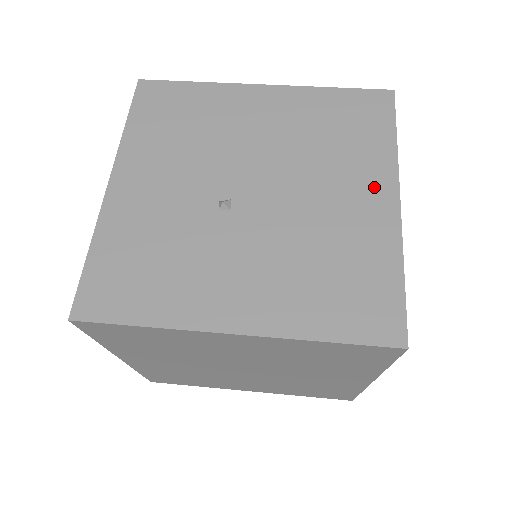
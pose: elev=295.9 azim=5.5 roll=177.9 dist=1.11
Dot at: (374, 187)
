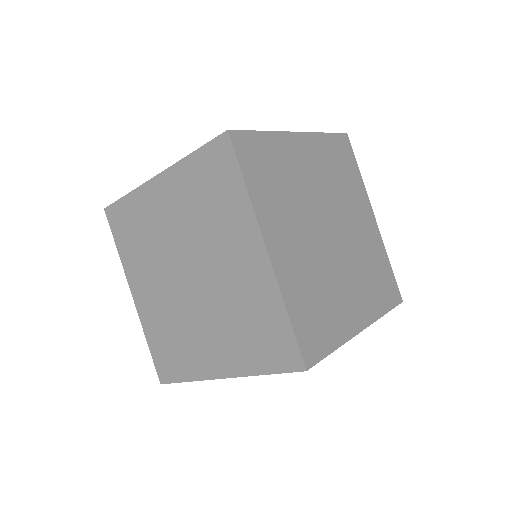
Dot at: occluded
